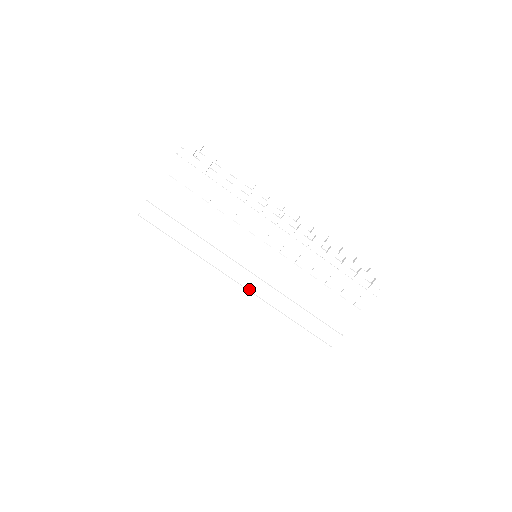
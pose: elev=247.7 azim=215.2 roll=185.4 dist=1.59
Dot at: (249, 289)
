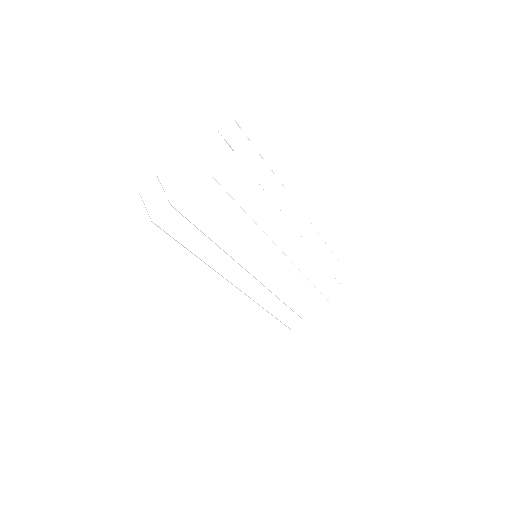
Dot at: (246, 293)
